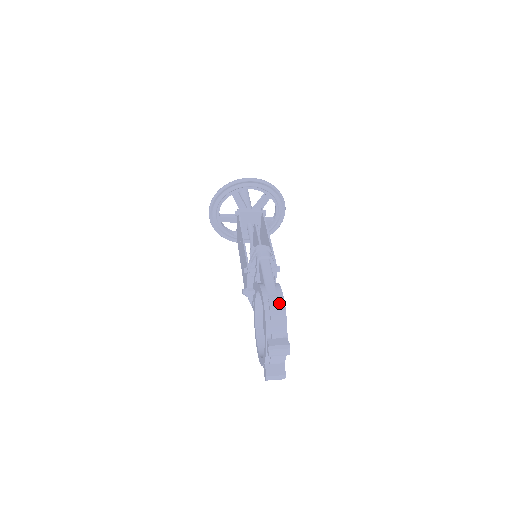
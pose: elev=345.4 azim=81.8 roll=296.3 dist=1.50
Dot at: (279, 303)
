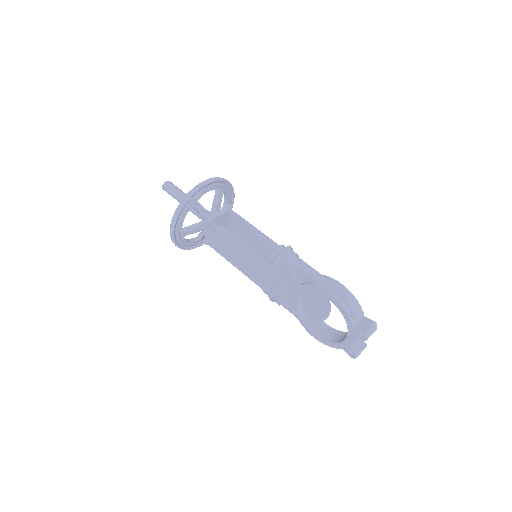
Dot at: (347, 293)
